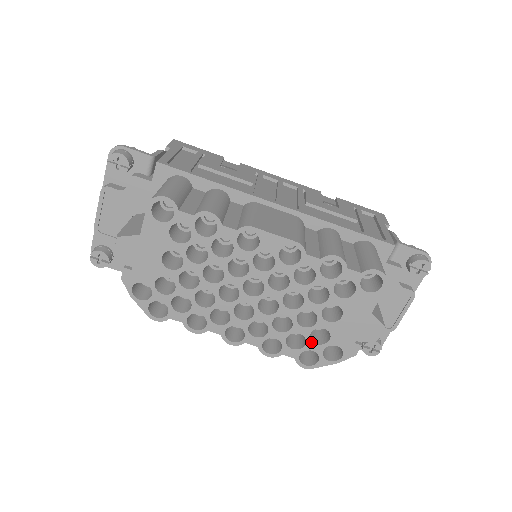
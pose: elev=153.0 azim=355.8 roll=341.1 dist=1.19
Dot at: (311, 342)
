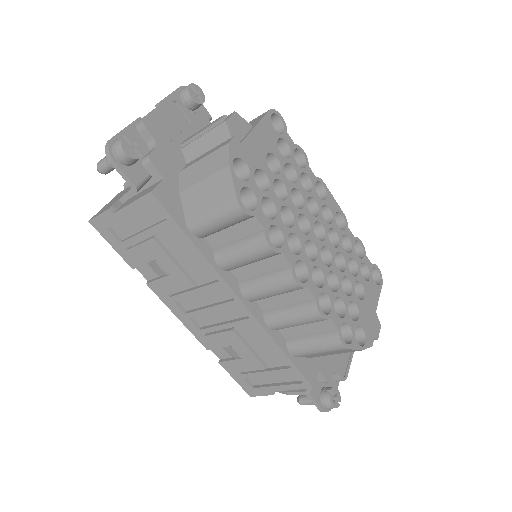
Dot at: (348, 314)
